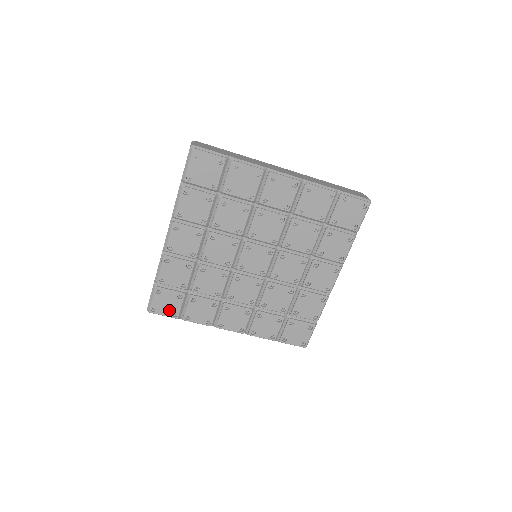
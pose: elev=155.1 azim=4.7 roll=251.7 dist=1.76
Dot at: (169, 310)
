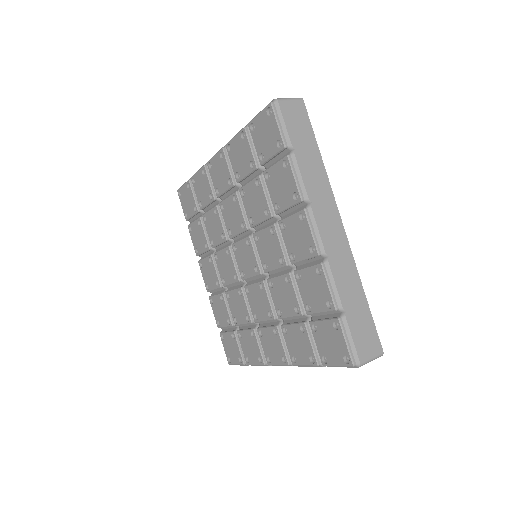
Dot at: (236, 356)
